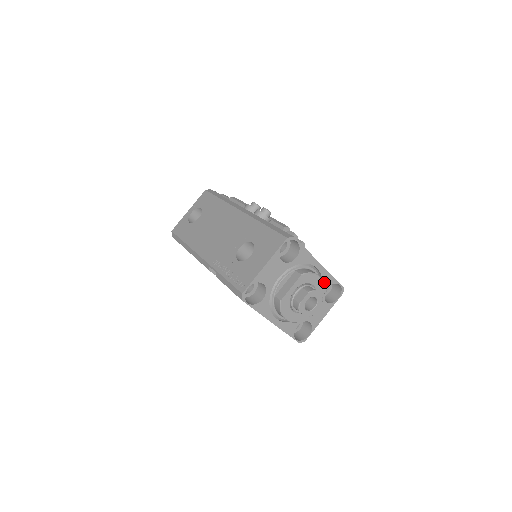
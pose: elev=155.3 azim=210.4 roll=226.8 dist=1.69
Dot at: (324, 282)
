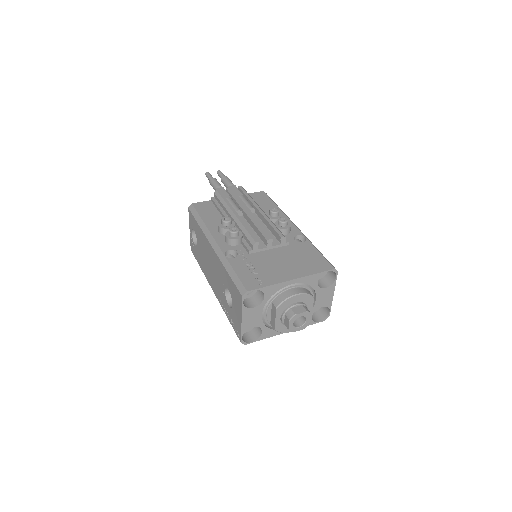
Dot at: (309, 283)
